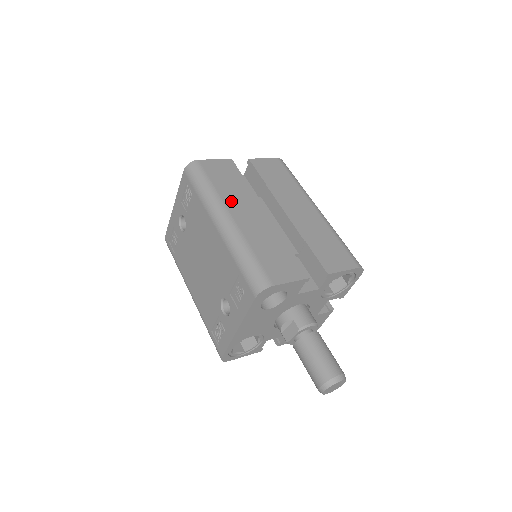
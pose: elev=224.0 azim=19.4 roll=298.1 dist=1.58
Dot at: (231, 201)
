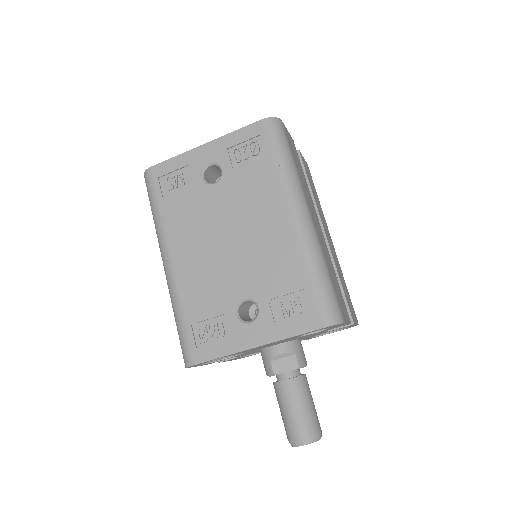
Dot at: (306, 194)
